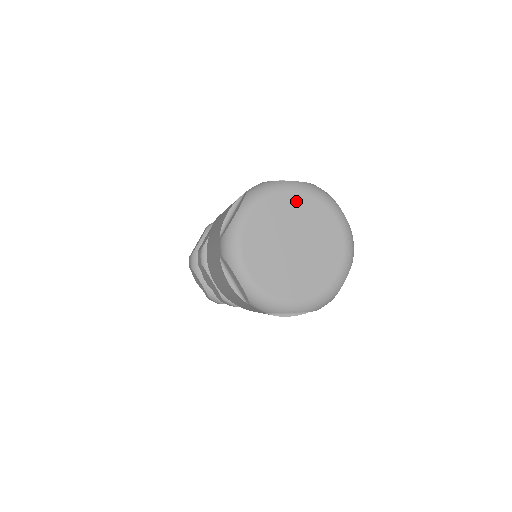
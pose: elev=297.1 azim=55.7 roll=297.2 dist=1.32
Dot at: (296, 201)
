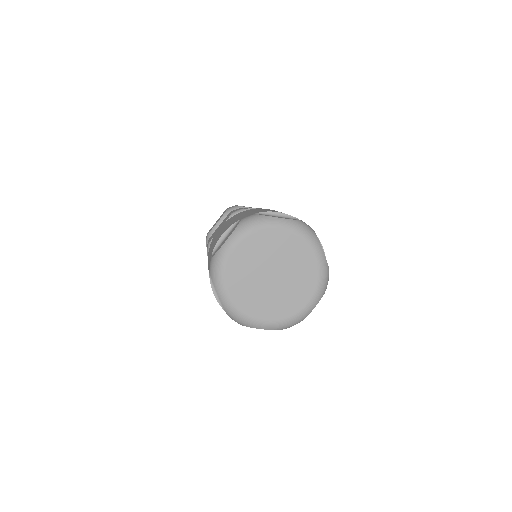
Dot at: (281, 237)
